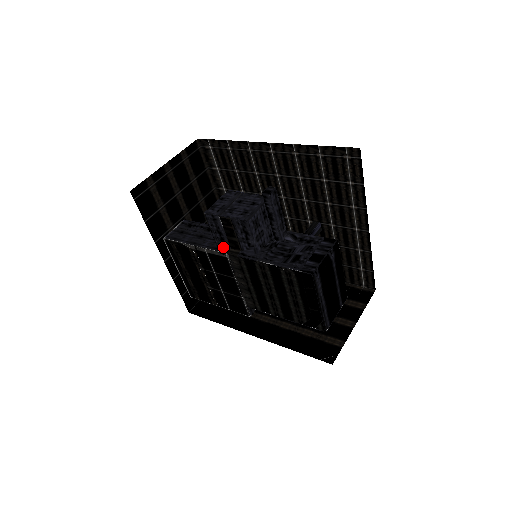
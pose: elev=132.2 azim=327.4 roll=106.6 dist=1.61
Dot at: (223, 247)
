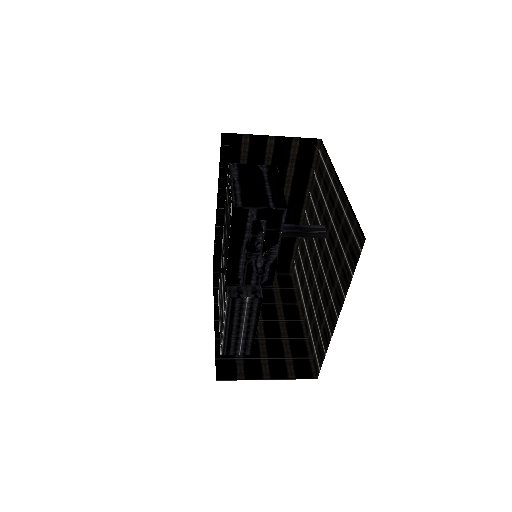
Dot at: occluded
